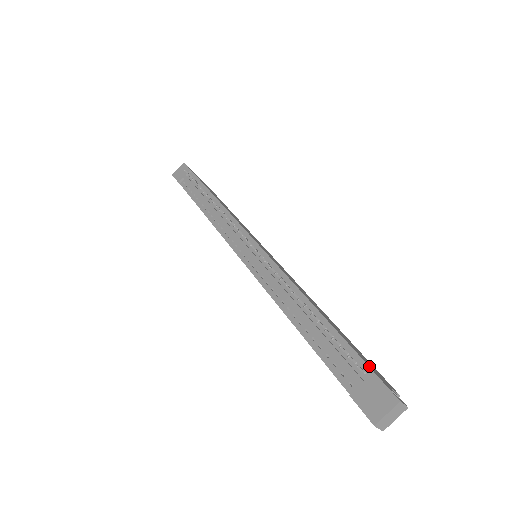
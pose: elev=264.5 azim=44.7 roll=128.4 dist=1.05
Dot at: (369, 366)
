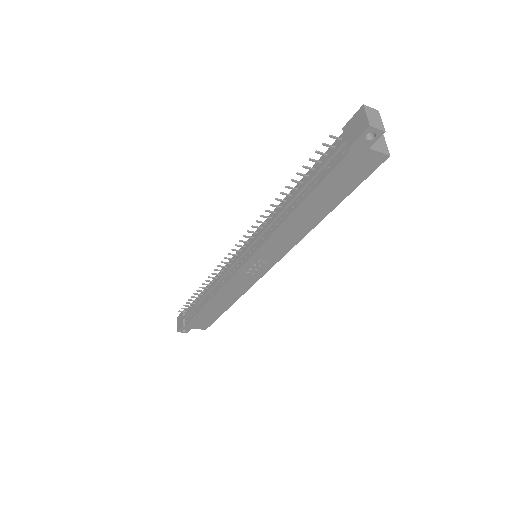
Dot at: (340, 136)
